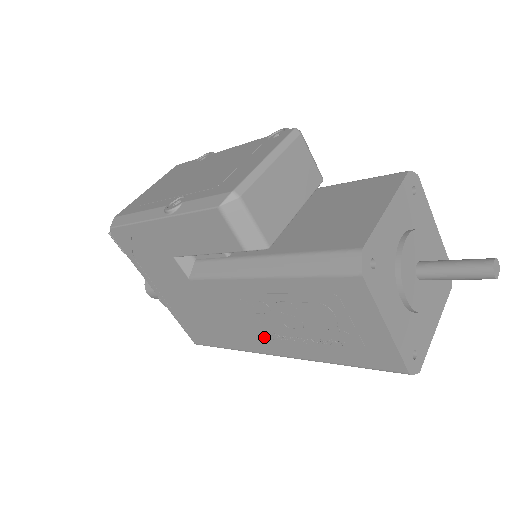
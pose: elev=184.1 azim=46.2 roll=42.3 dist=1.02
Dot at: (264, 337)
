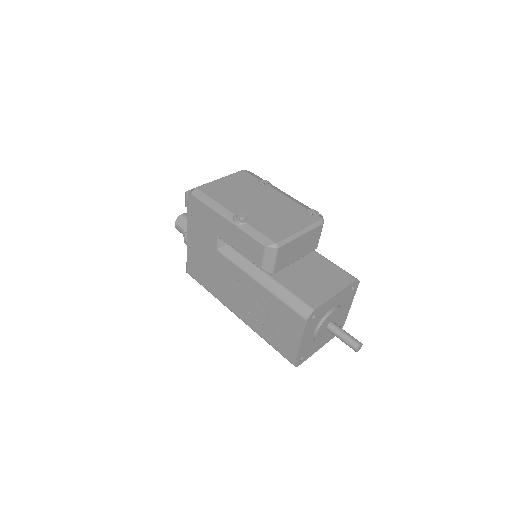
Dot at: (235, 302)
